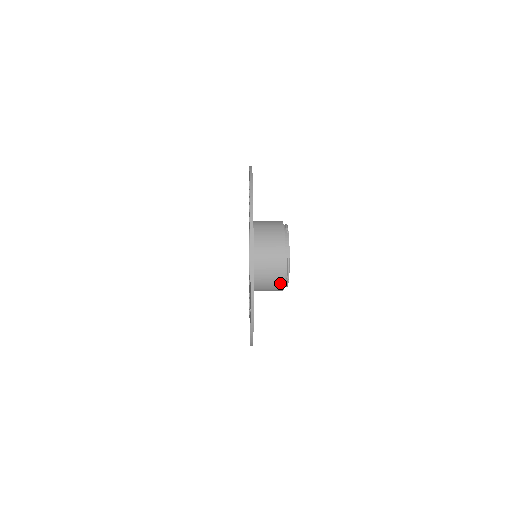
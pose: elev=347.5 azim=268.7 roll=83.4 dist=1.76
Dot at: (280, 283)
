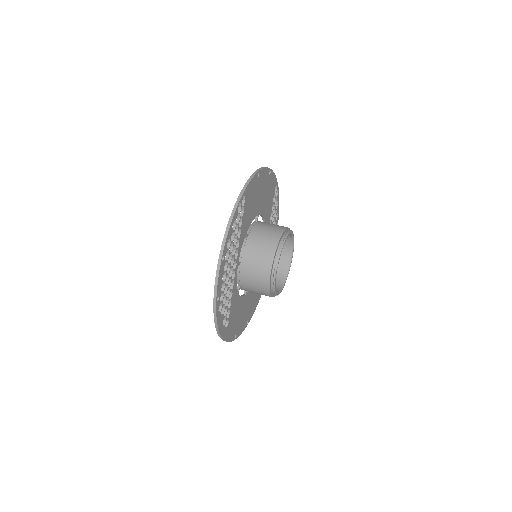
Dot at: occluded
